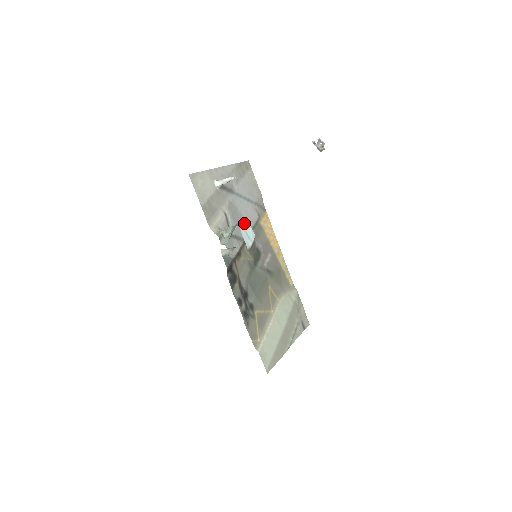
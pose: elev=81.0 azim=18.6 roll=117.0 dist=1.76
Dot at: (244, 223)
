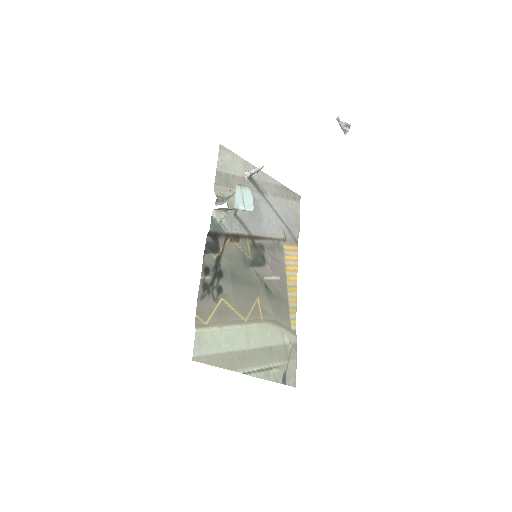
Dot at: (246, 189)
